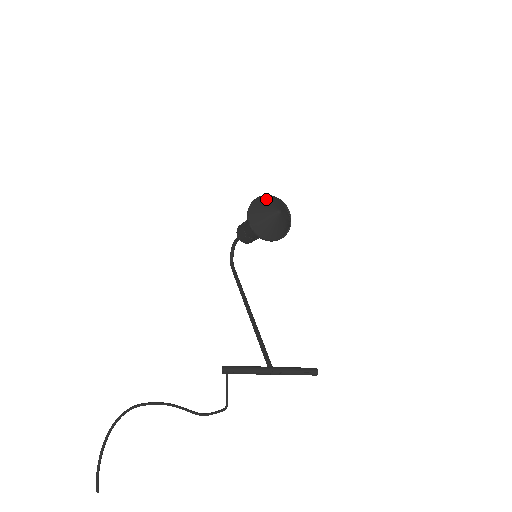
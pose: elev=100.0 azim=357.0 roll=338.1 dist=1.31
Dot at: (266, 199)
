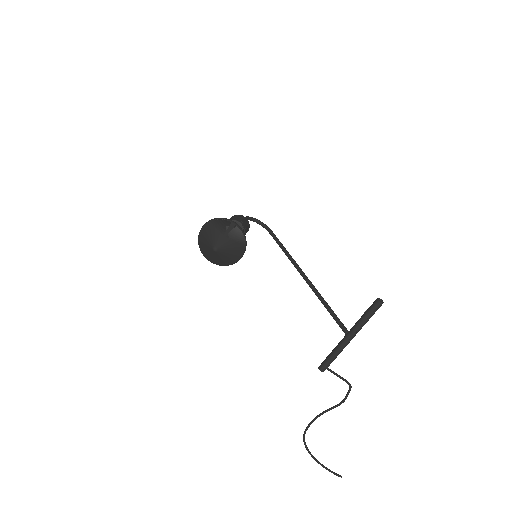
Dot at: (201, 241)
